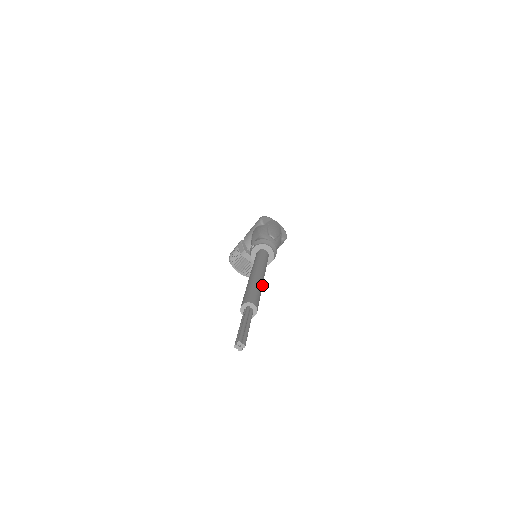
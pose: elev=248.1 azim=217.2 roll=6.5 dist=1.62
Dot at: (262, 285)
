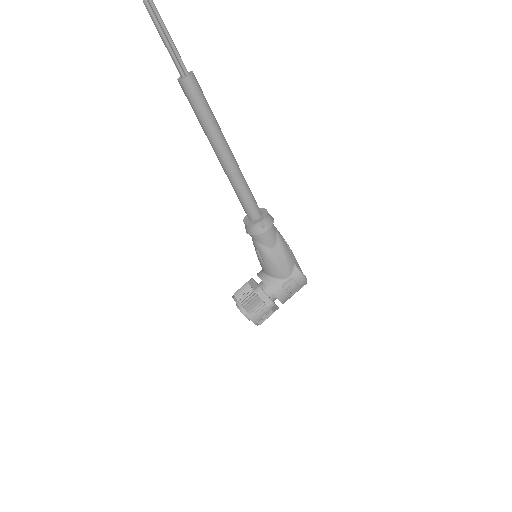
Dot at: (221, 134)
